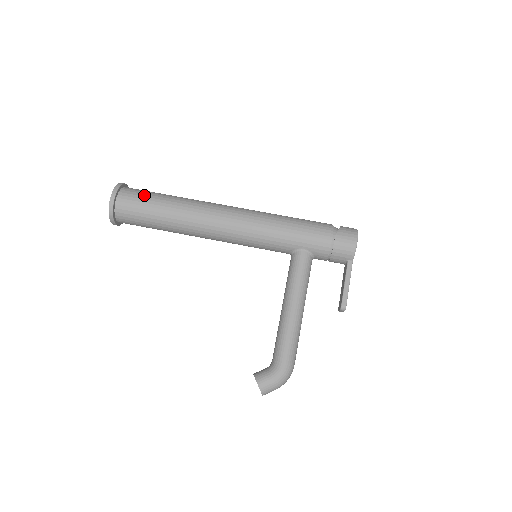
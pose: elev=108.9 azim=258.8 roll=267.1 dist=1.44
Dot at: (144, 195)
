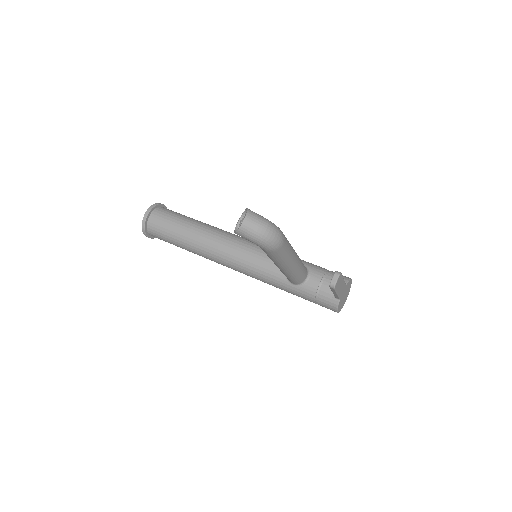
Dot at: occluded
